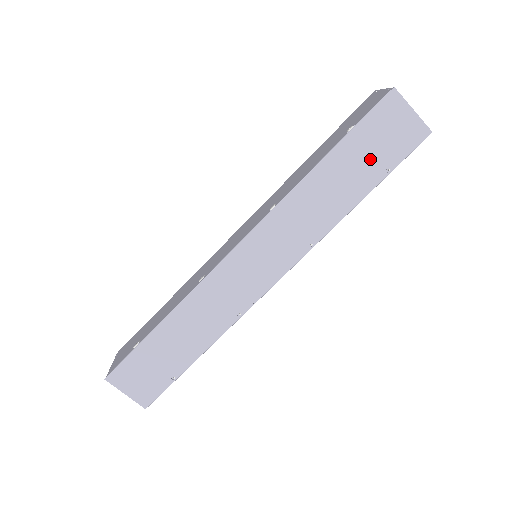
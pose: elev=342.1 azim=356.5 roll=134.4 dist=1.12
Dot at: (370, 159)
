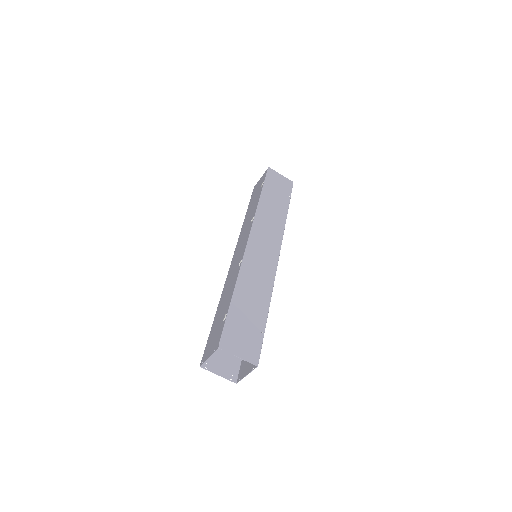
Dot at: (279, 193)
